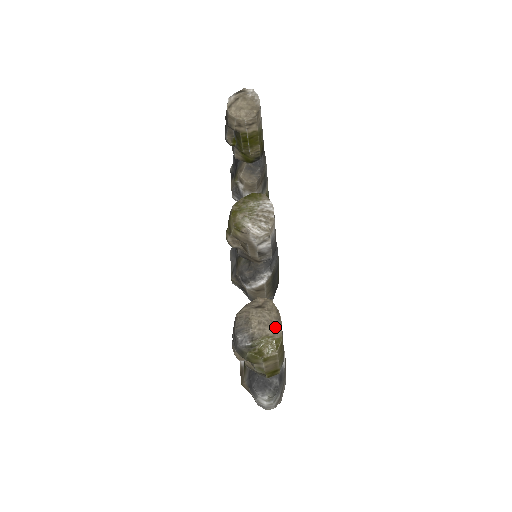
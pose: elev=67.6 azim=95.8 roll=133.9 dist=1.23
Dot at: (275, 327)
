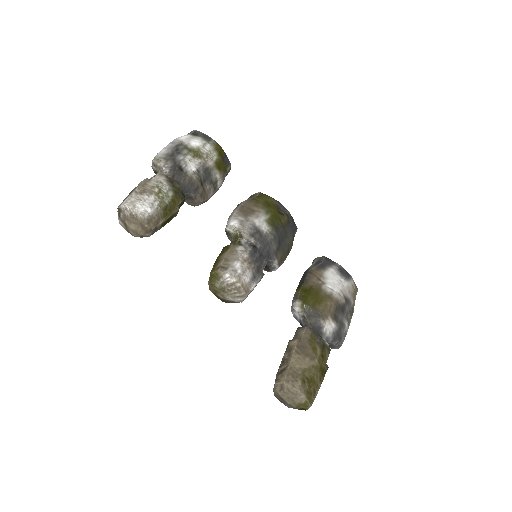
Dot at: (298, 397)
